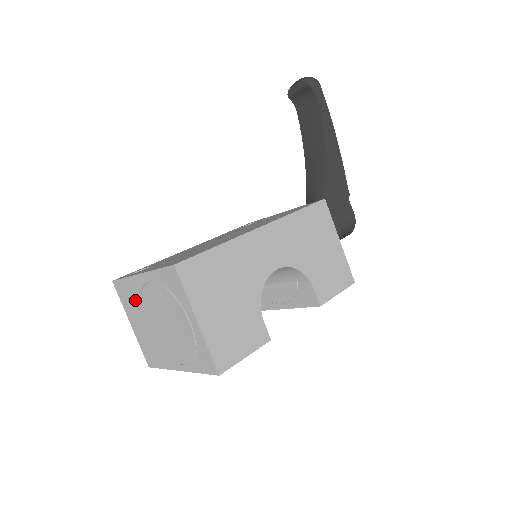
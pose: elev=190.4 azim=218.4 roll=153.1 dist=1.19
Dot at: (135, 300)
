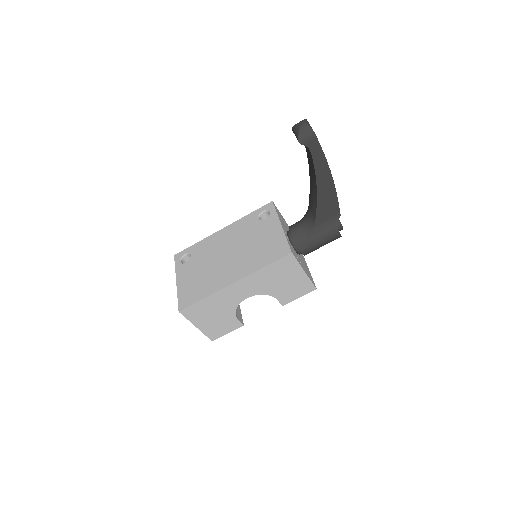
Dot at: occluded
